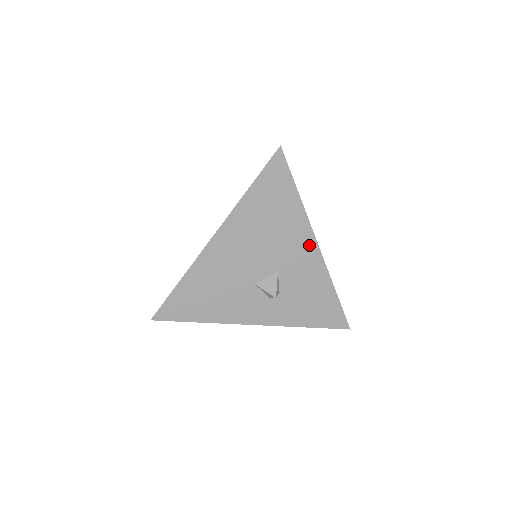
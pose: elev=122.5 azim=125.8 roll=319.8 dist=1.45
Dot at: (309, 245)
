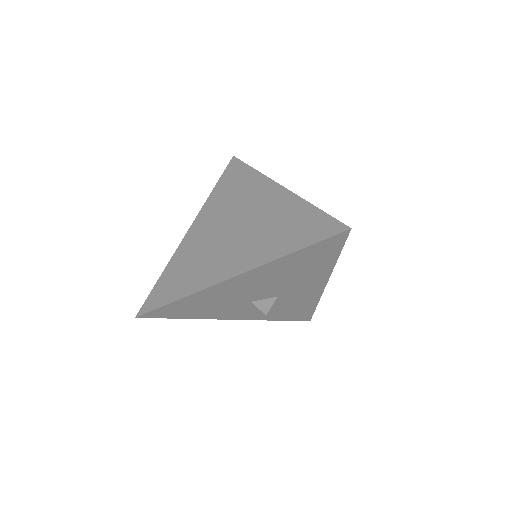
Dot at: (318, 284)
